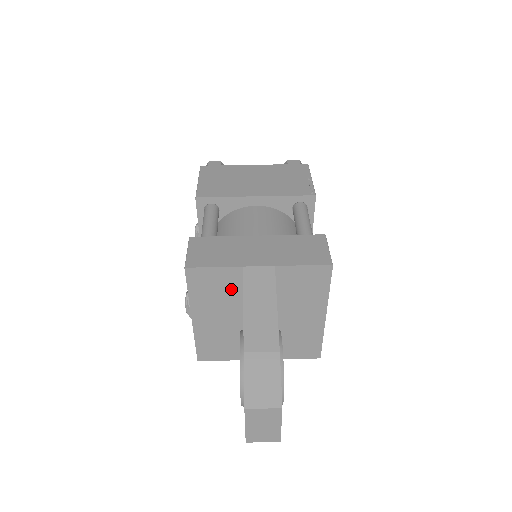
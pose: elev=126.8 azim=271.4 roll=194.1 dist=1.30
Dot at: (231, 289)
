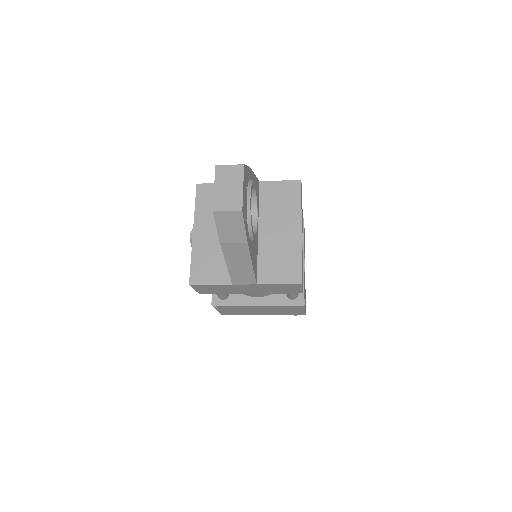
Dot at: occluded
